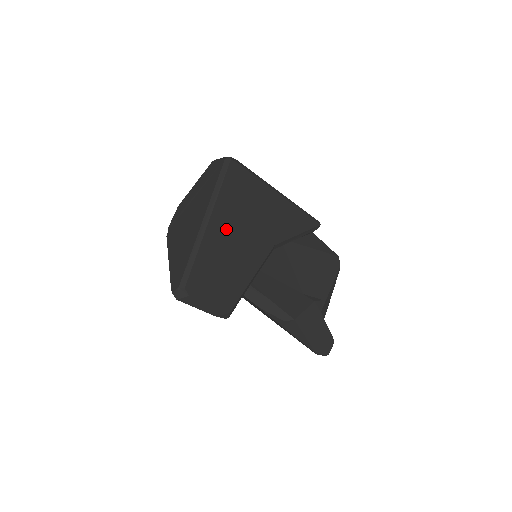
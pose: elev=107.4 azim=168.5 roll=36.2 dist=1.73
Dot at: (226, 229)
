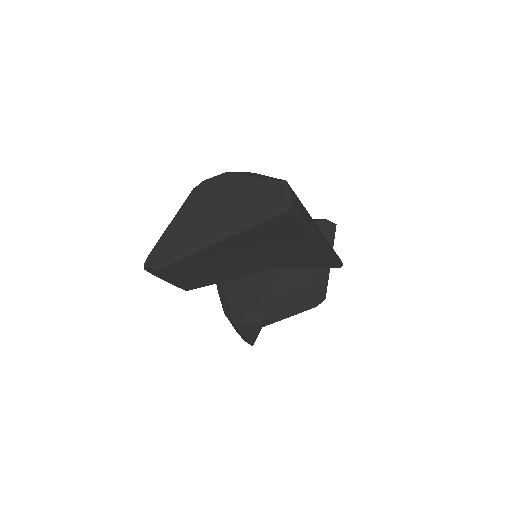
Dot at: (231, 251)
